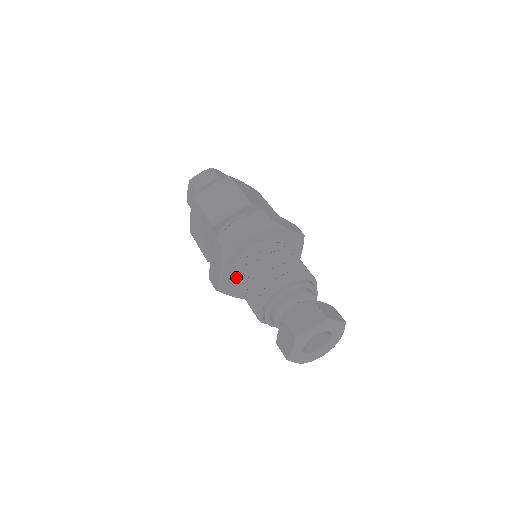
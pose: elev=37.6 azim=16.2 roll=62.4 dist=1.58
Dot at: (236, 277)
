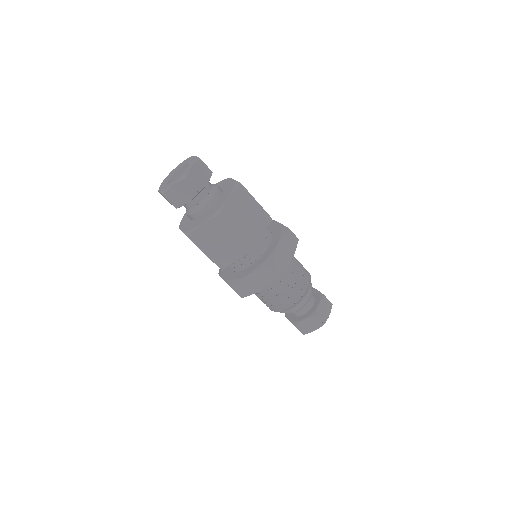
Dot at: (266, 287)
